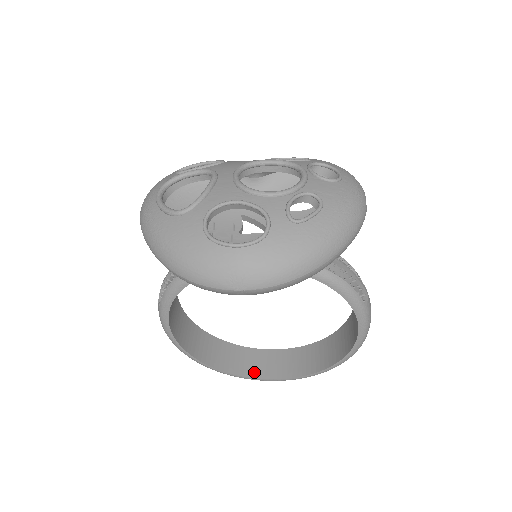
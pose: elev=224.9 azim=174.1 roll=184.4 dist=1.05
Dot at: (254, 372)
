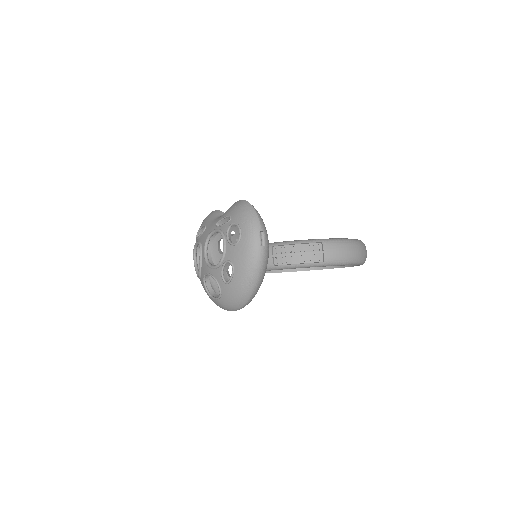
Dot at: occluded
